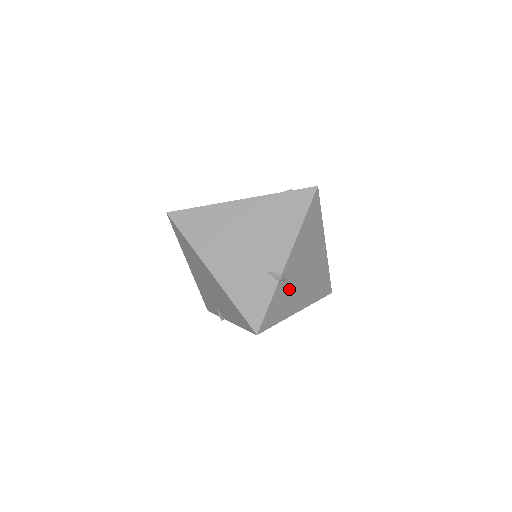
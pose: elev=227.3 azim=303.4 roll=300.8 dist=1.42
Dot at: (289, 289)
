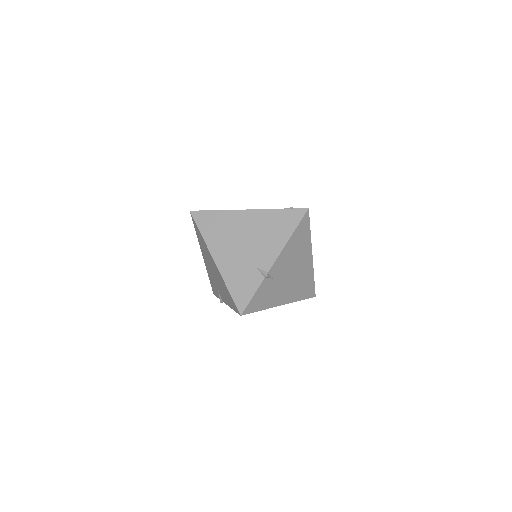
Dot at: (274, 285)
